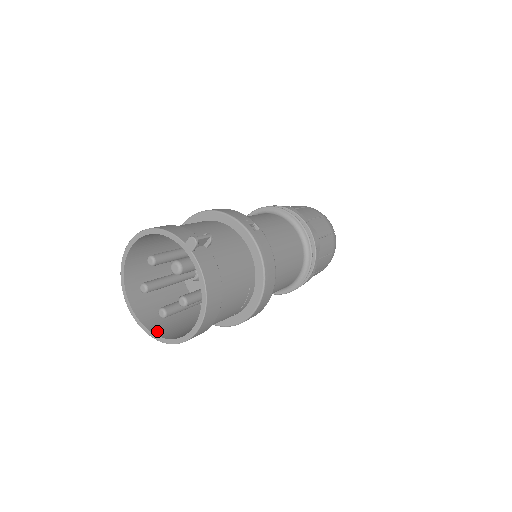
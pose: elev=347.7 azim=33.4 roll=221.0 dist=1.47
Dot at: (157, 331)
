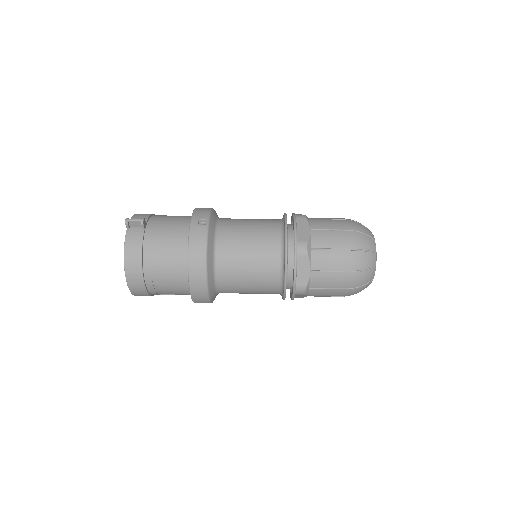
Dot at: occluded
